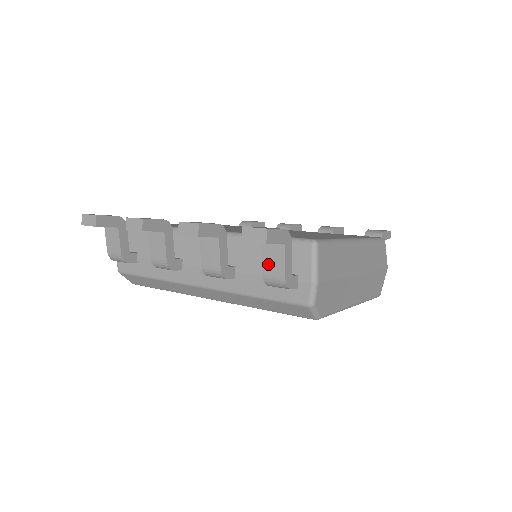
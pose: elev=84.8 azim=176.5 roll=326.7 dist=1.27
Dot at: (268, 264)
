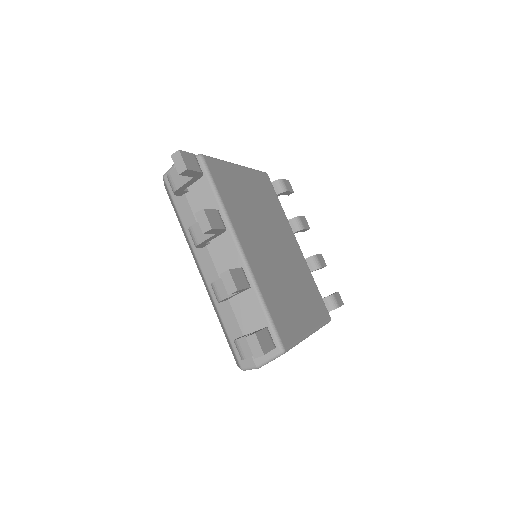
Dot at: (246, 342)
